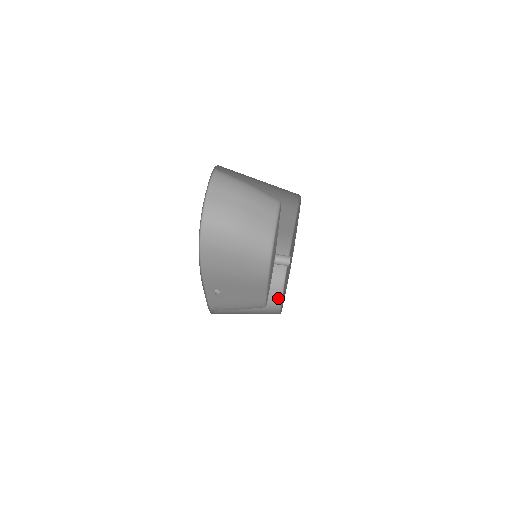
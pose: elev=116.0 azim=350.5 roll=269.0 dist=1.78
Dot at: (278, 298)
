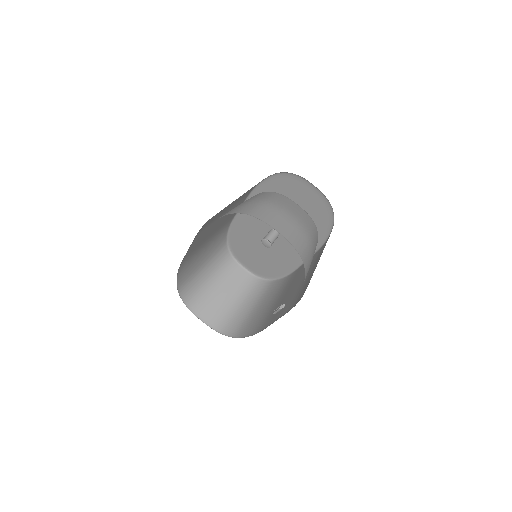
Dot at: (247, 275)
